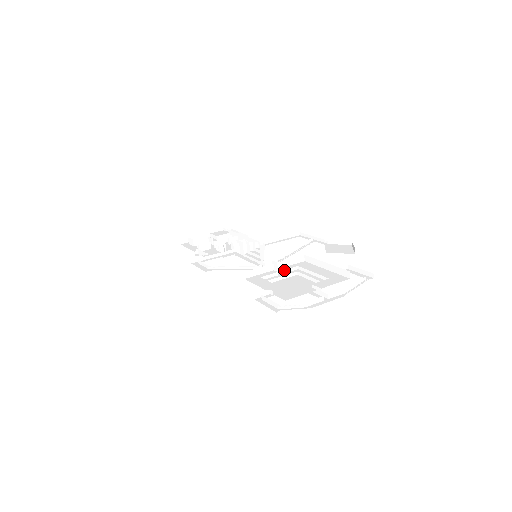
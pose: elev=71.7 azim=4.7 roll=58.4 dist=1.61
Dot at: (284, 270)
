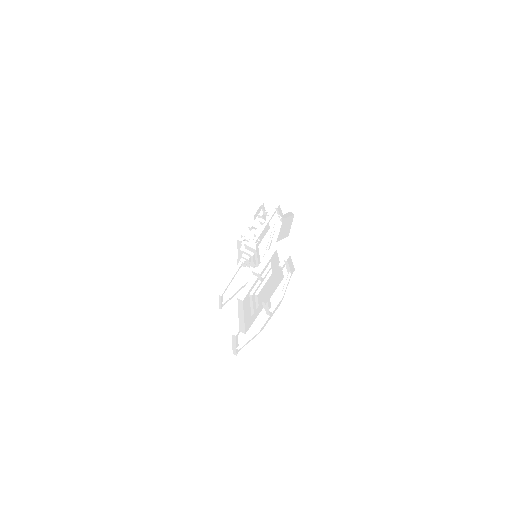
Dot at: (262, 274)
